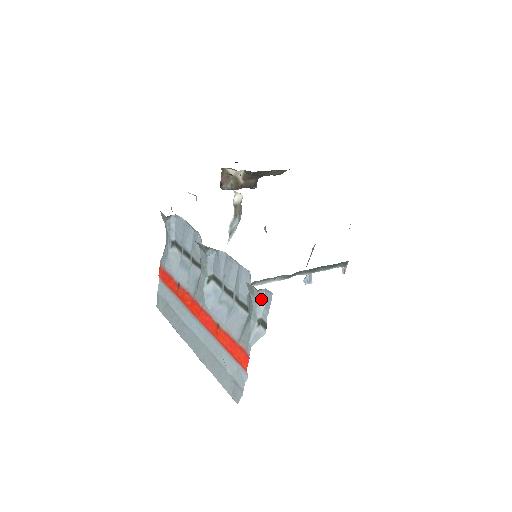
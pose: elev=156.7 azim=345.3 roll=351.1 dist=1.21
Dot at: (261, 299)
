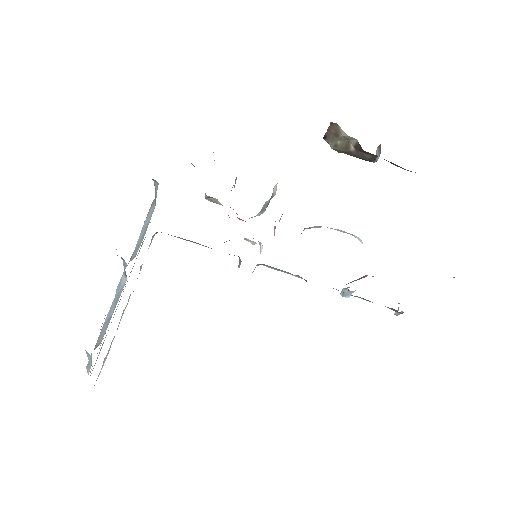
Dot at: (89, 355)
